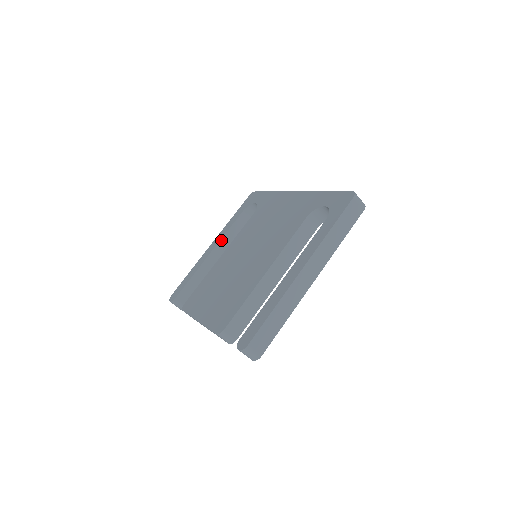
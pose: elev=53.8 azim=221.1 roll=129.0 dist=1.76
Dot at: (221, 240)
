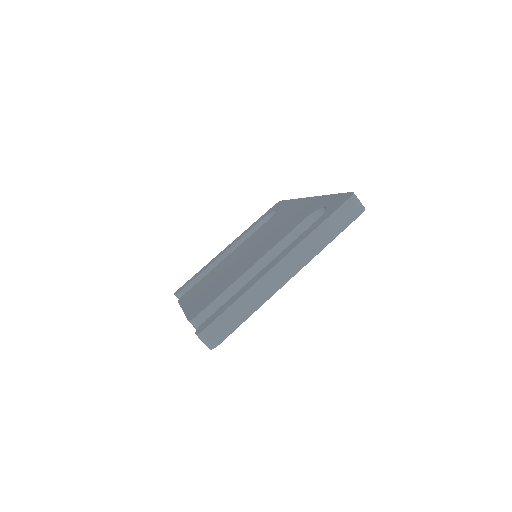
Dot at: (236, 243)
